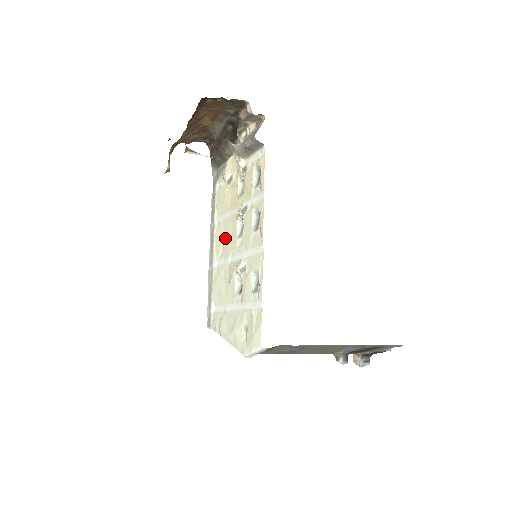
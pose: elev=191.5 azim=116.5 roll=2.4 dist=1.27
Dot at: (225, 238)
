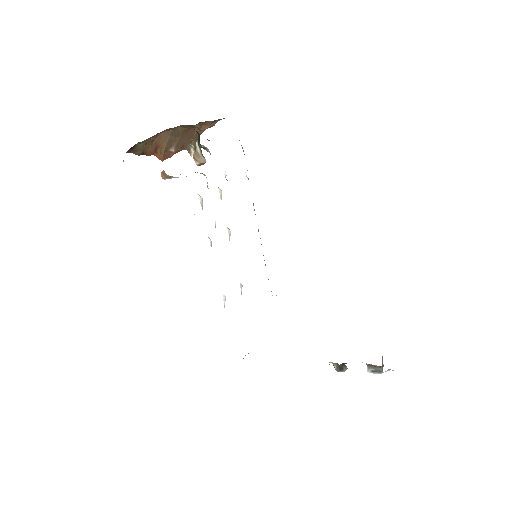
Dot at: occluded
